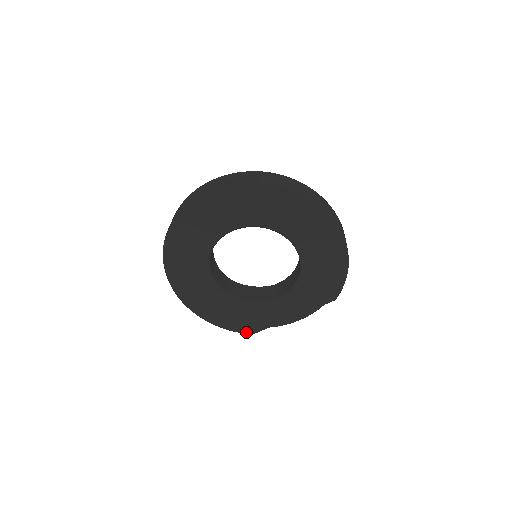
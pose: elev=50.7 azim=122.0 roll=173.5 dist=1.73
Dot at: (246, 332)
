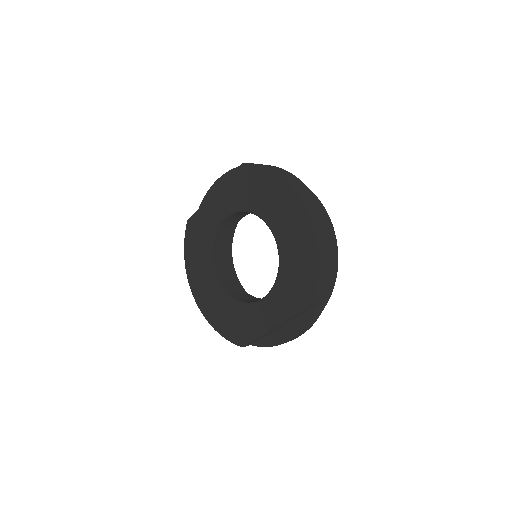
Dot at: (238, 343)
